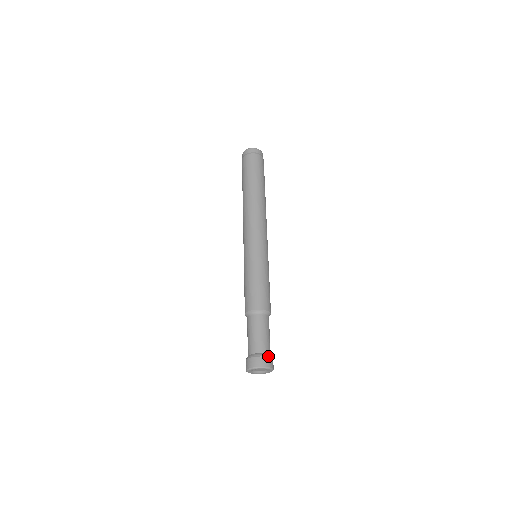
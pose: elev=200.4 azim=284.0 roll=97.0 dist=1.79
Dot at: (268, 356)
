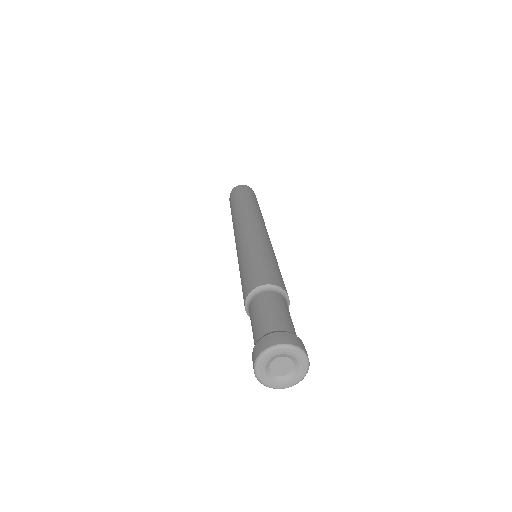
Dot at: (281, 331)
